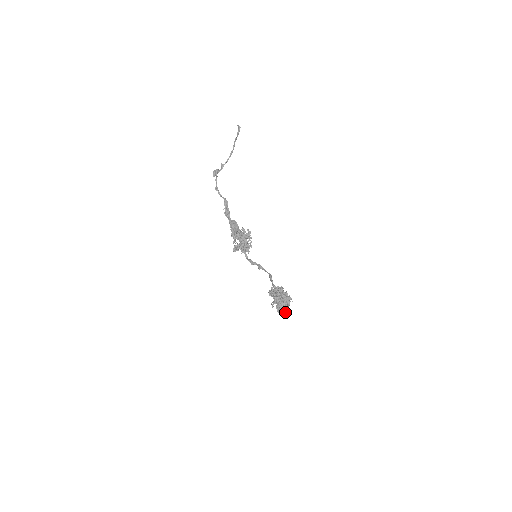
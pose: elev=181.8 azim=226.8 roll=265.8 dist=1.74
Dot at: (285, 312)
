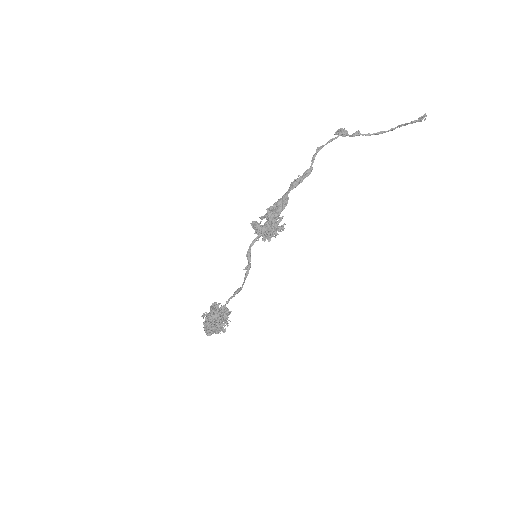
Dot at: (207, 332)
